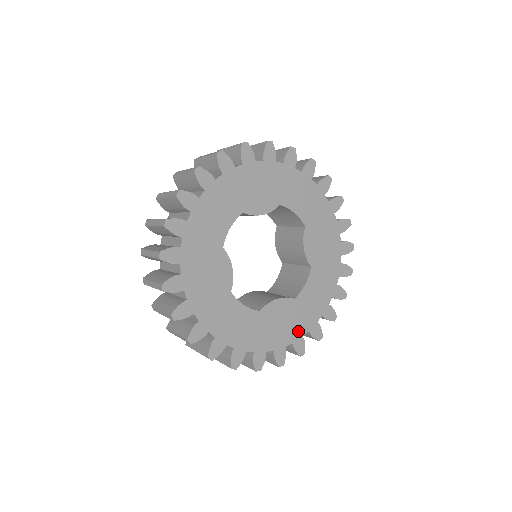
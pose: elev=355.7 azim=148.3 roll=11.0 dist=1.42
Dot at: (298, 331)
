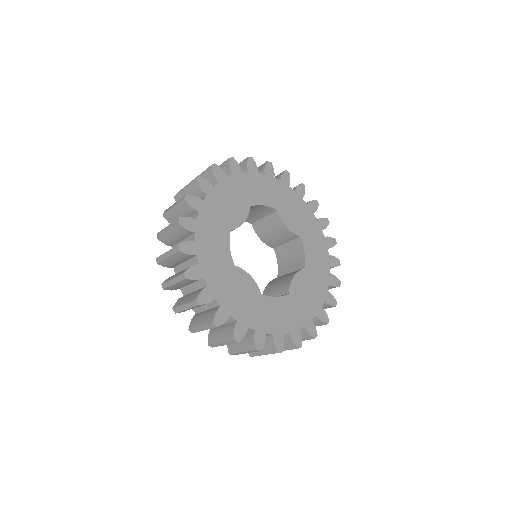
Dot at: (322, 289)
